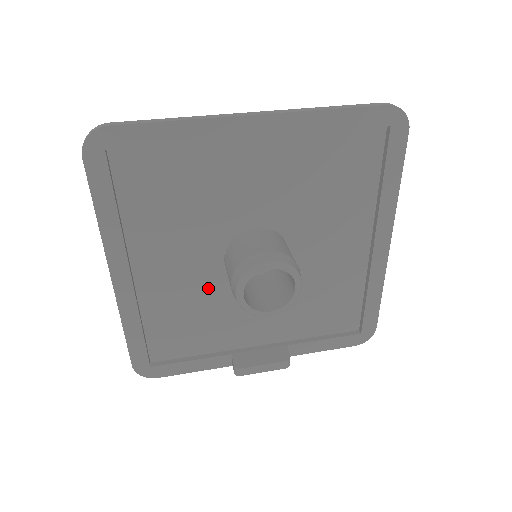
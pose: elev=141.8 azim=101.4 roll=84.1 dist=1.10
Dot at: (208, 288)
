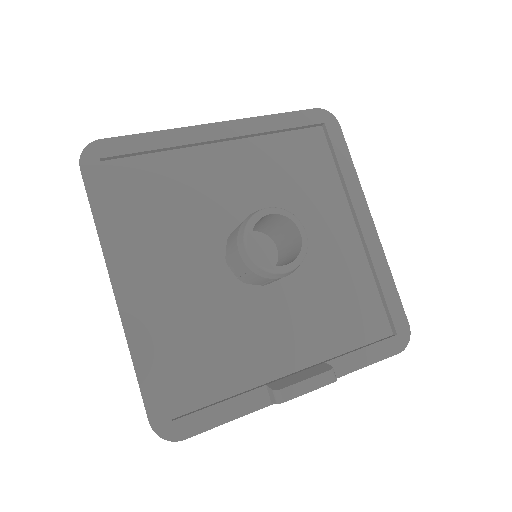
Dot at: (218, 298)
